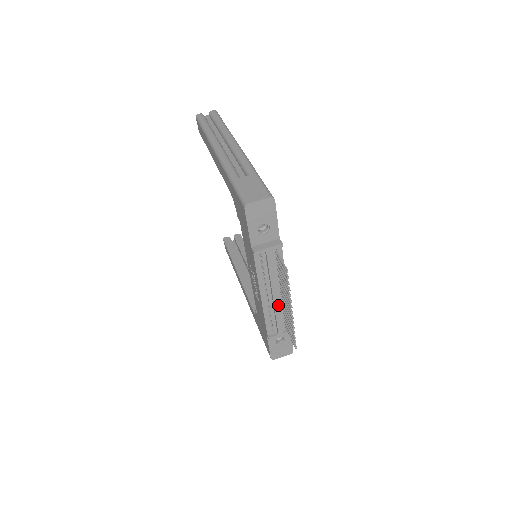
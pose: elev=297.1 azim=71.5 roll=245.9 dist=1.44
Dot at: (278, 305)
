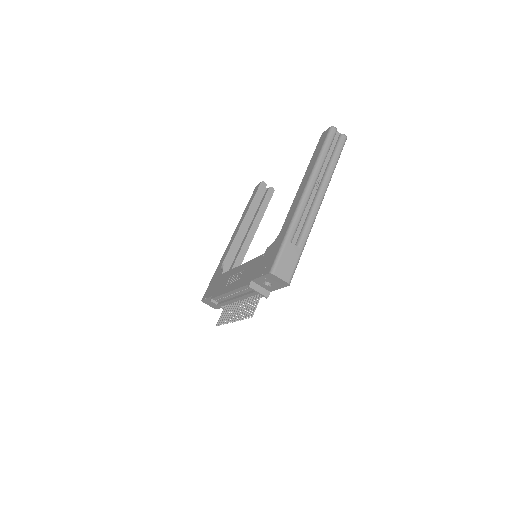
Dot at: occluded
